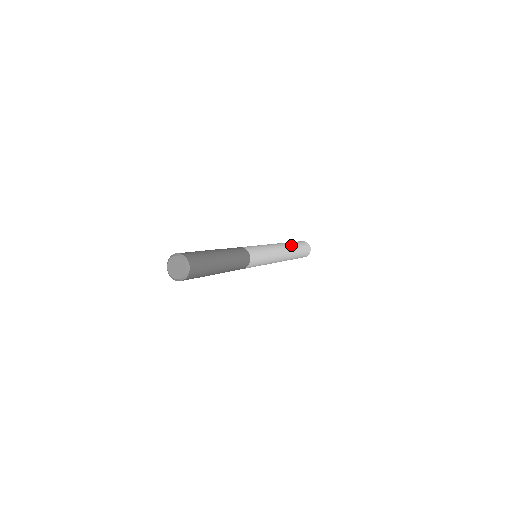
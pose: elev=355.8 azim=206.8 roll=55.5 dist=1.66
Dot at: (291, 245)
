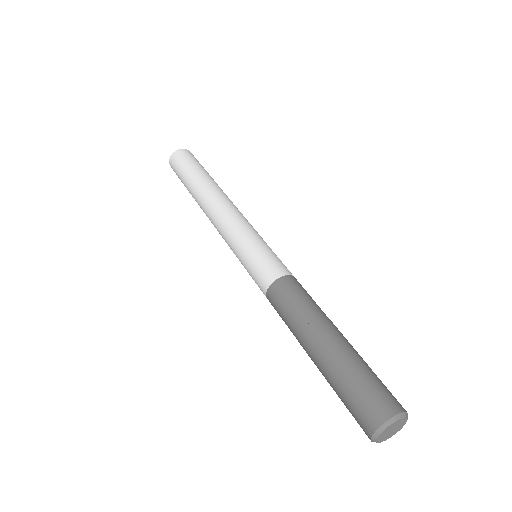
Dot at: (205, 184)
